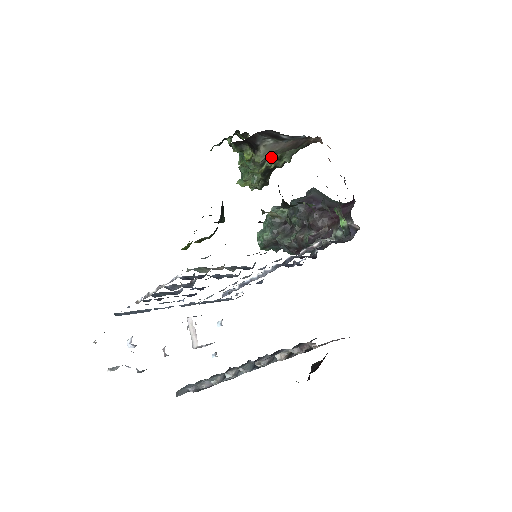
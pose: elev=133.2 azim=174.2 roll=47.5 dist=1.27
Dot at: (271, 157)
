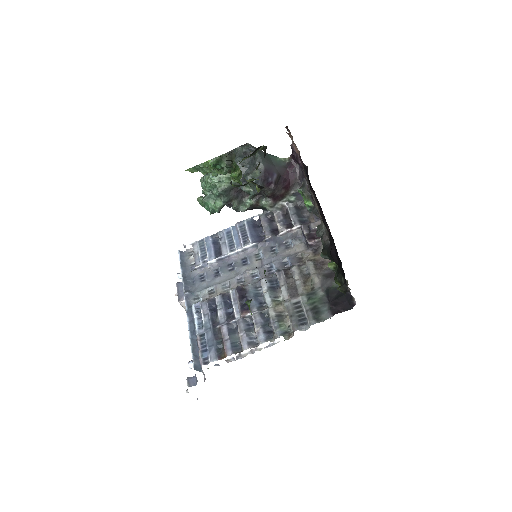
Dot at: (243, 158)
